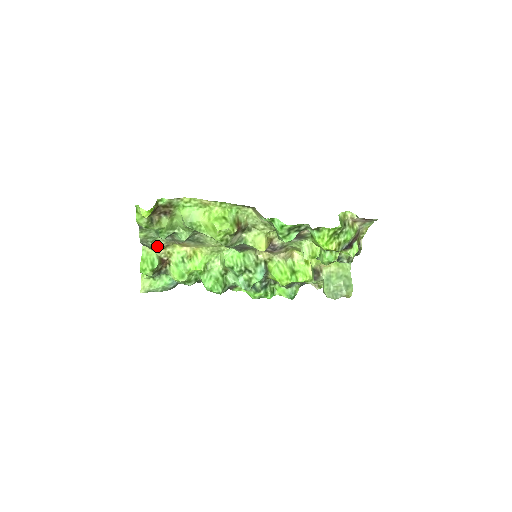
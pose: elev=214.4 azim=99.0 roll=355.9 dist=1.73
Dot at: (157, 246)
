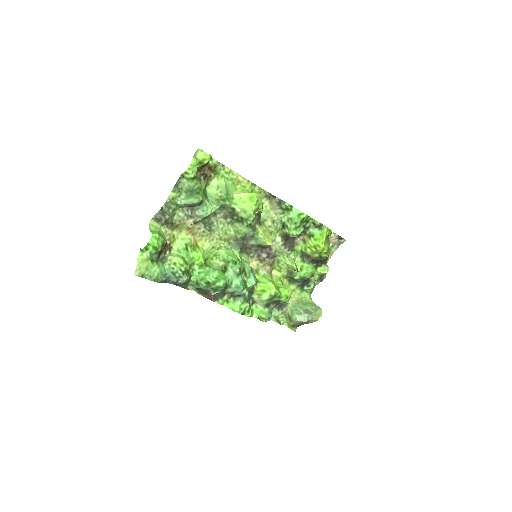
Dot at: (172, 220)
